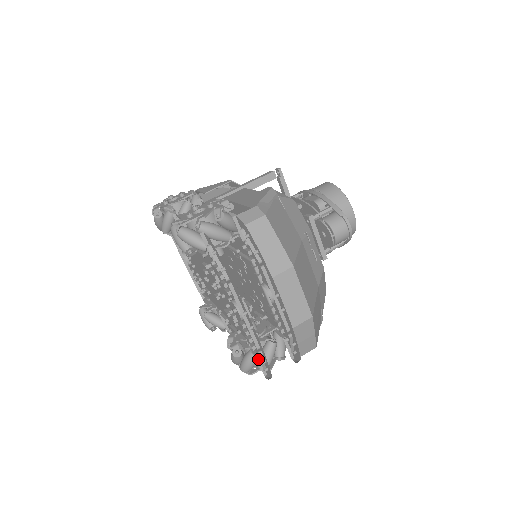
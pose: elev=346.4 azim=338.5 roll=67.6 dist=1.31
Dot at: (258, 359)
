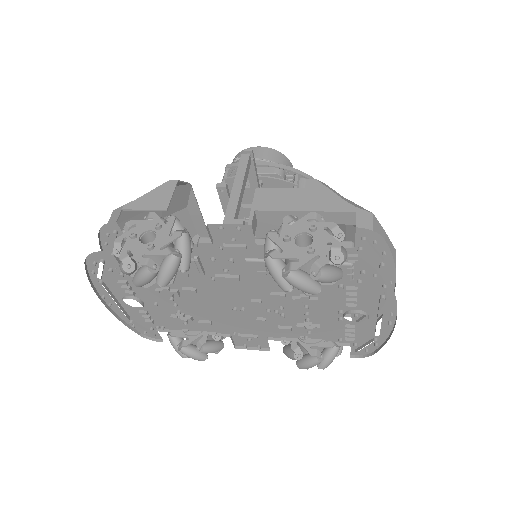
Dot at: occluded
